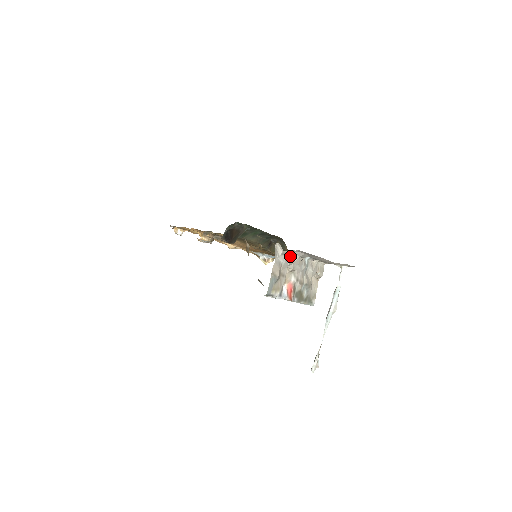
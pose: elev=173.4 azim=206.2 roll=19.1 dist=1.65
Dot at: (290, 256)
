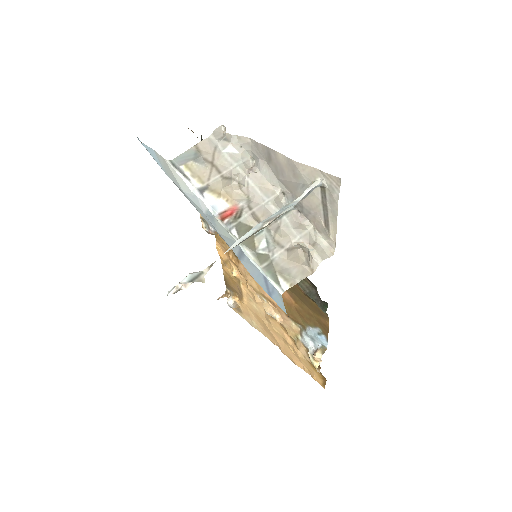
Dot at: (245, 163)
